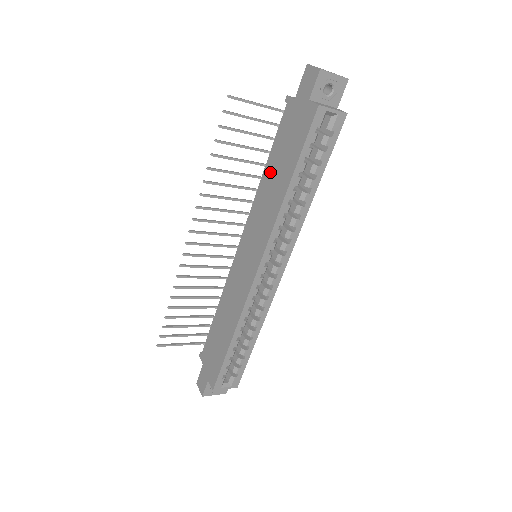
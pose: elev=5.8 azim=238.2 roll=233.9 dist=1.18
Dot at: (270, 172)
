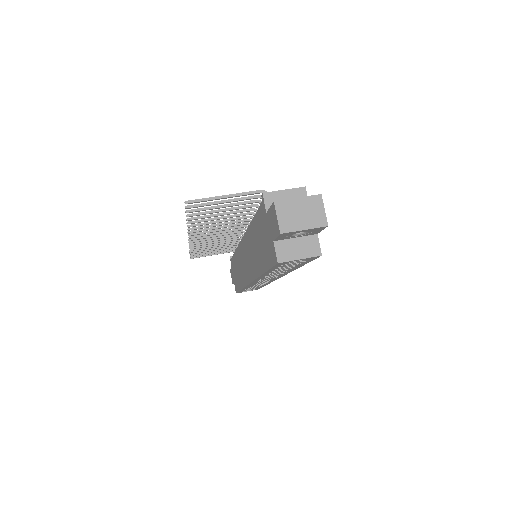
Dot at: (254, 234)
